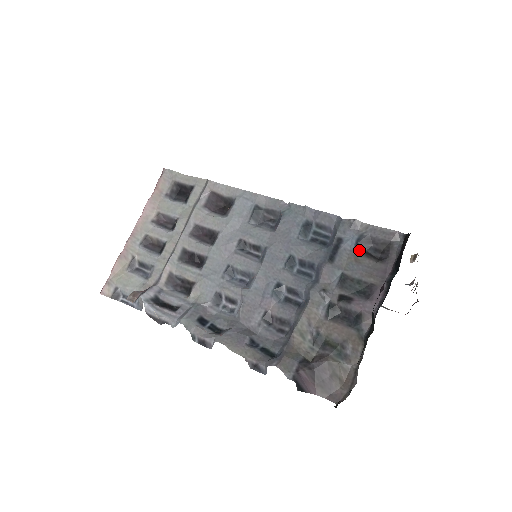
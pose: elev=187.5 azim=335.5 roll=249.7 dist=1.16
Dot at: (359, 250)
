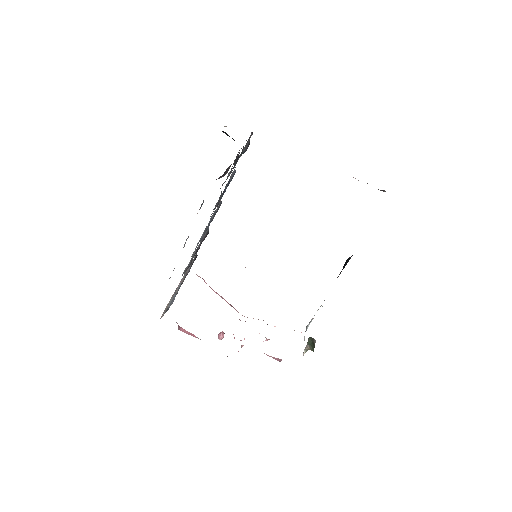
Dot at: occluded
